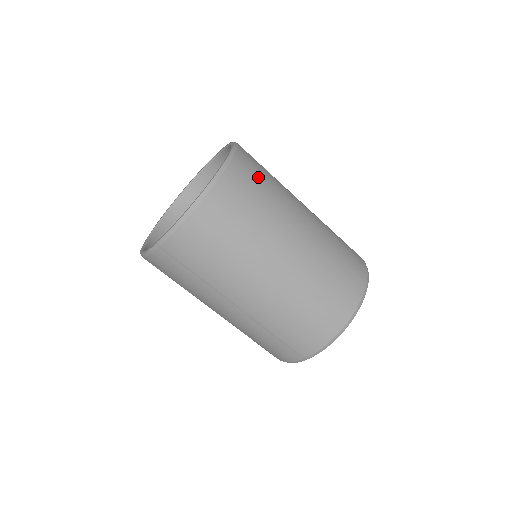
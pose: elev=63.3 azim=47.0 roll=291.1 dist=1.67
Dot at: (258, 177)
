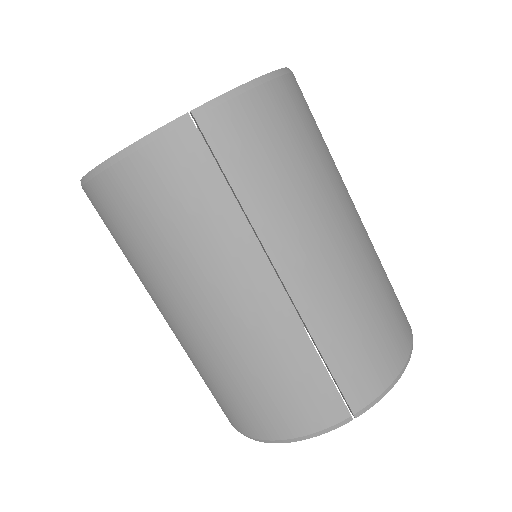
Dot at: occluded
